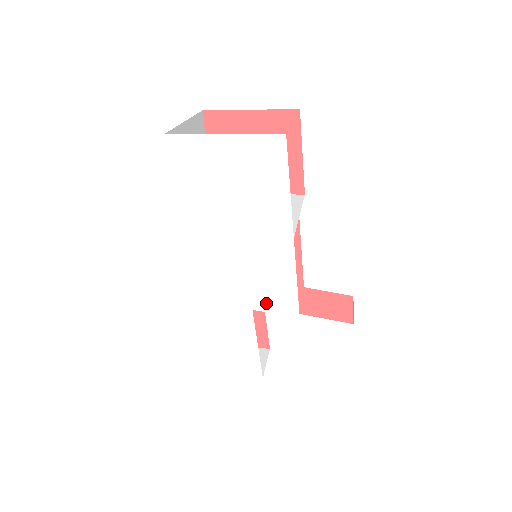
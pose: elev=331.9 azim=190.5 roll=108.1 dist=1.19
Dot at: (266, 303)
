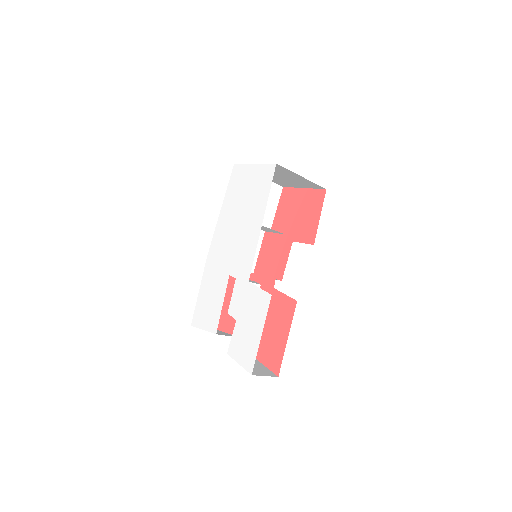
Dot at: (237, 271)
